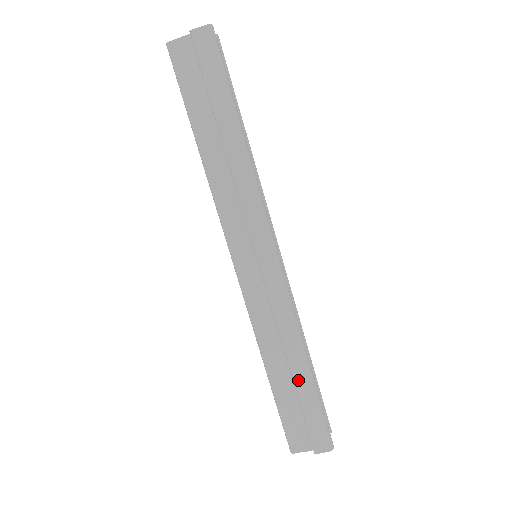
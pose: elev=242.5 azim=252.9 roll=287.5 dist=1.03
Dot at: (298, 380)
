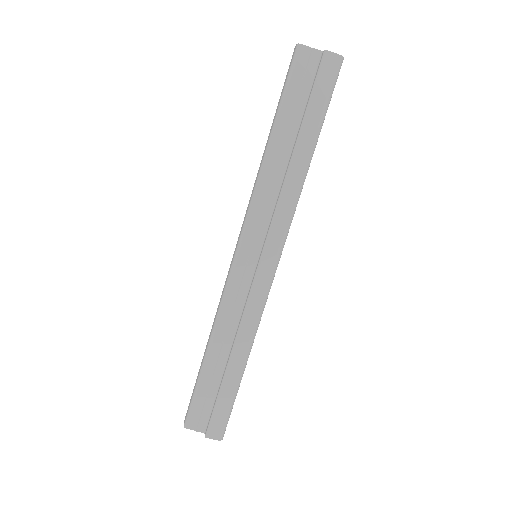
Dot at: (230, 373)
